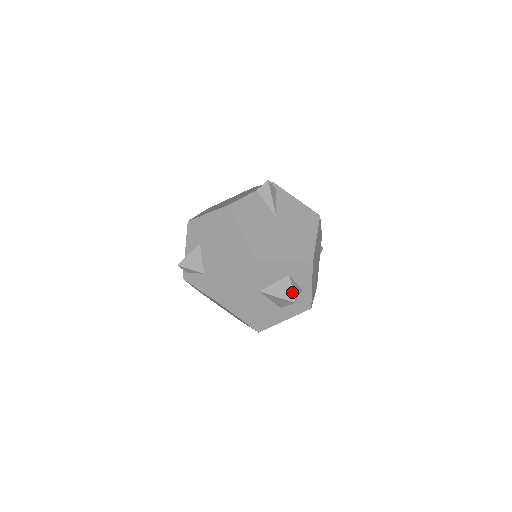
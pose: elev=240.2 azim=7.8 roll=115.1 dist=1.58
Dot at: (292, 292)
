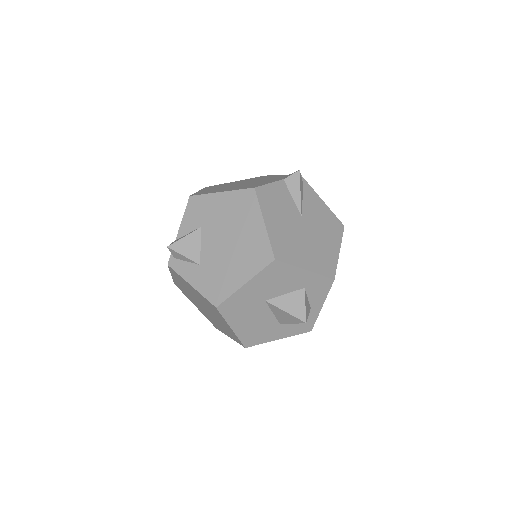
Dot at: (304, 309)
